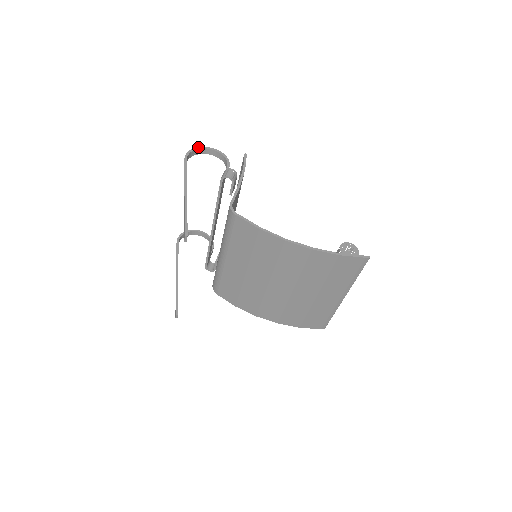
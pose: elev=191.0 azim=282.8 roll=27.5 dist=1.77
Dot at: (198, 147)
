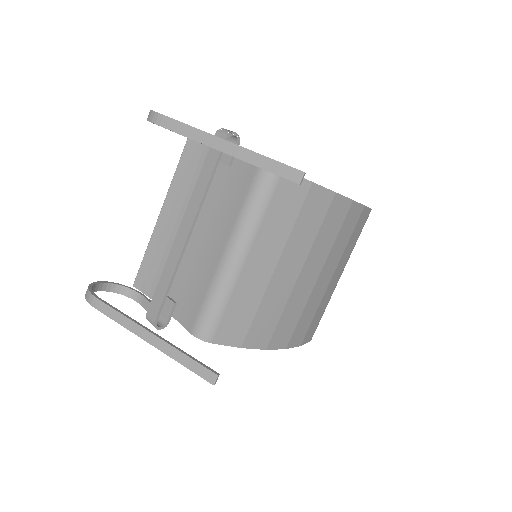
Dot at: occluded
